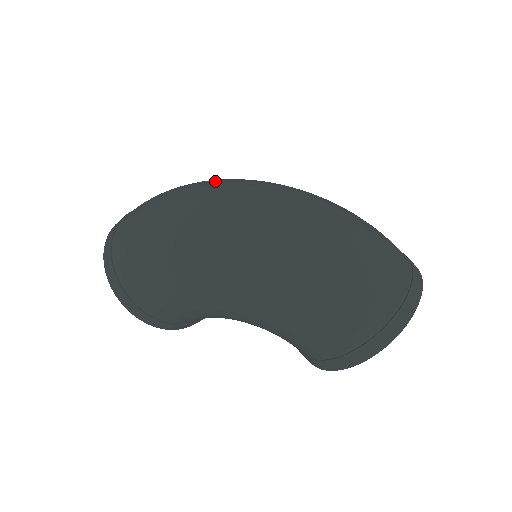
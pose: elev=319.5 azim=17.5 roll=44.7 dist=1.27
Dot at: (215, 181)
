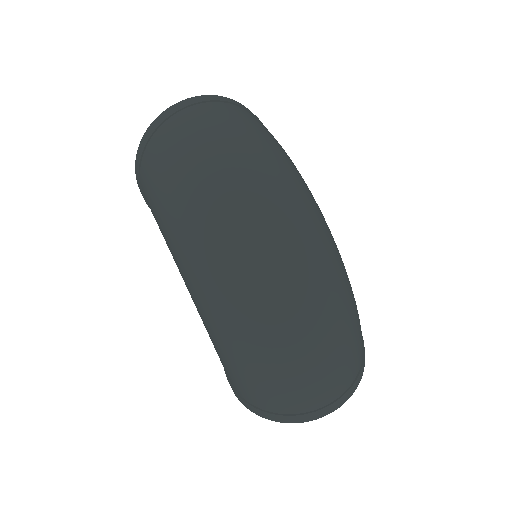
Dot at: (265, 185)
